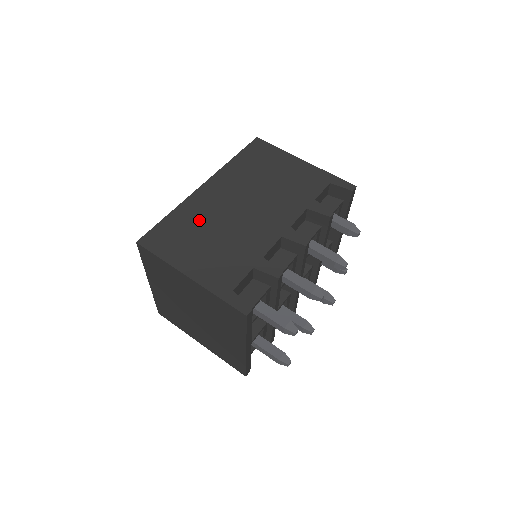
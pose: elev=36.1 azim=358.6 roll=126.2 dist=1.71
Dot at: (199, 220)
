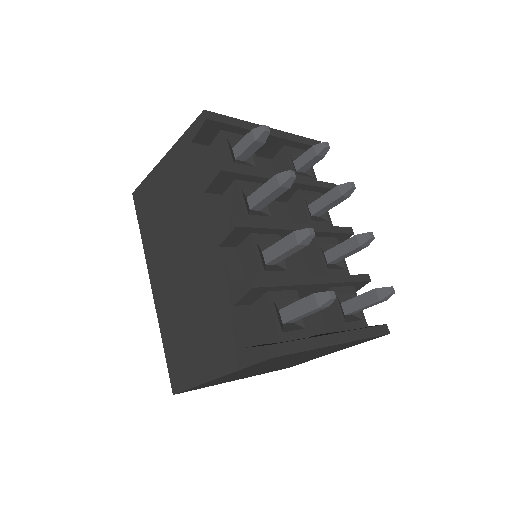
Dot at: (176, 320)
